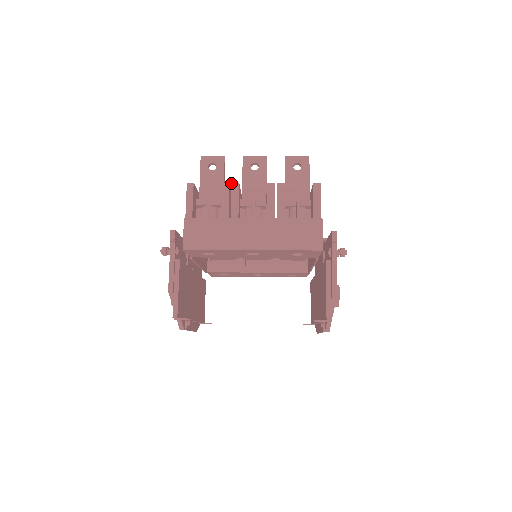
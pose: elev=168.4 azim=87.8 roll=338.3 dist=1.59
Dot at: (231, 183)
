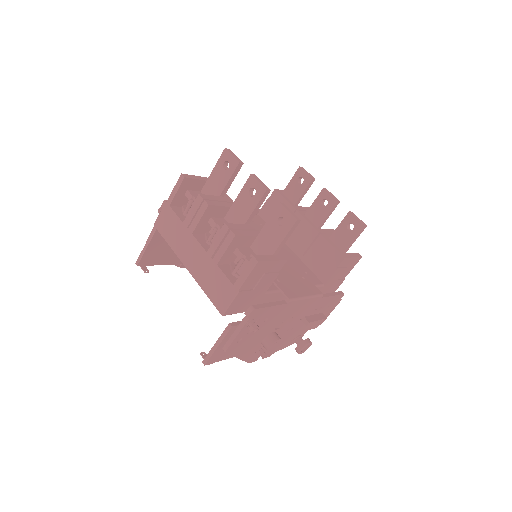
Dot at: (204, 200)
